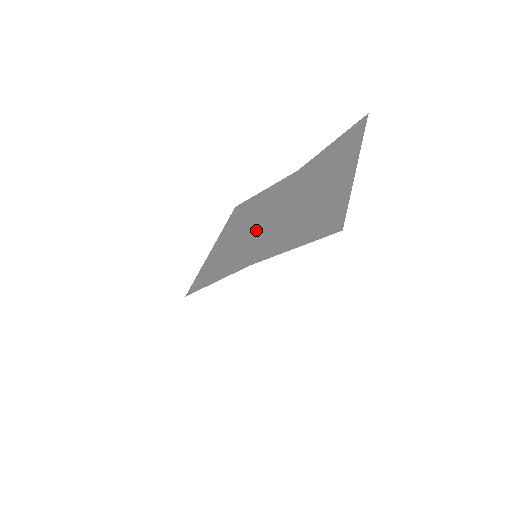
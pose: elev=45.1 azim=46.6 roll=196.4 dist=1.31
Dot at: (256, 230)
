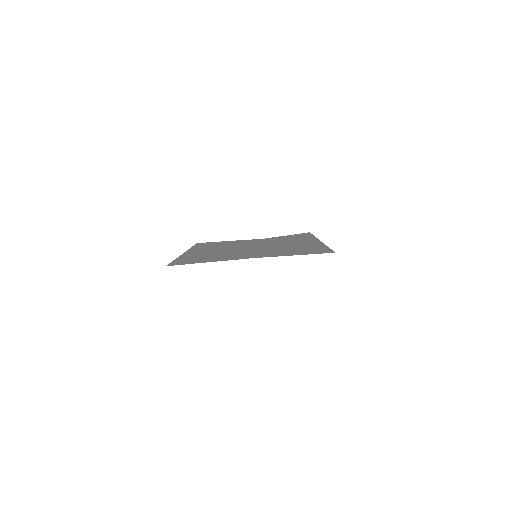
Dot at: (242, 250)
